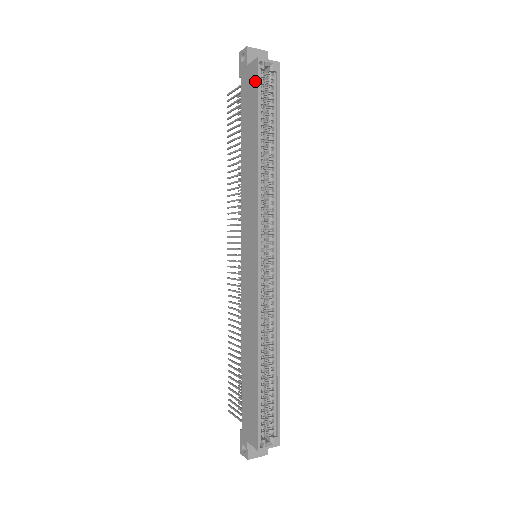
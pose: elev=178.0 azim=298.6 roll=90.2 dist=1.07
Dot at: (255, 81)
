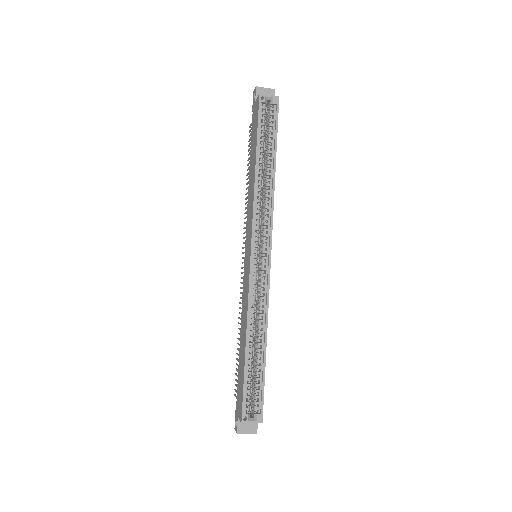
Dot at: (257, 112)
